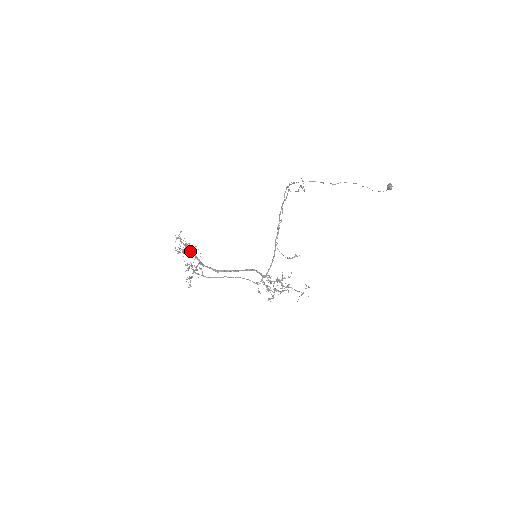
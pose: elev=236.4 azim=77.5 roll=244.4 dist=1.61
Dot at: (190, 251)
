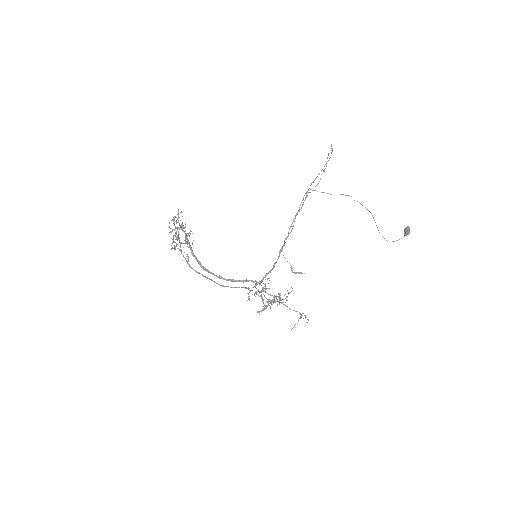
Dot at: (184, 232)
